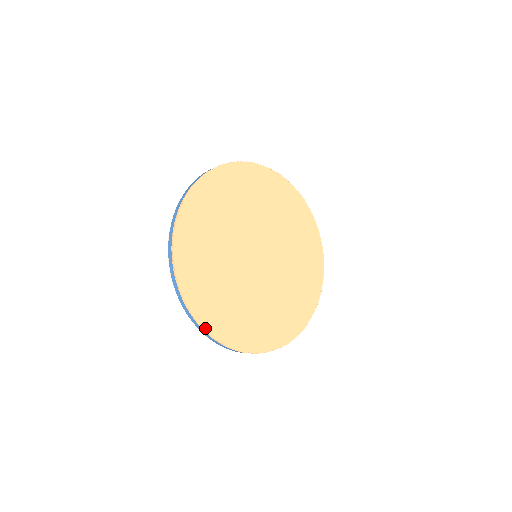
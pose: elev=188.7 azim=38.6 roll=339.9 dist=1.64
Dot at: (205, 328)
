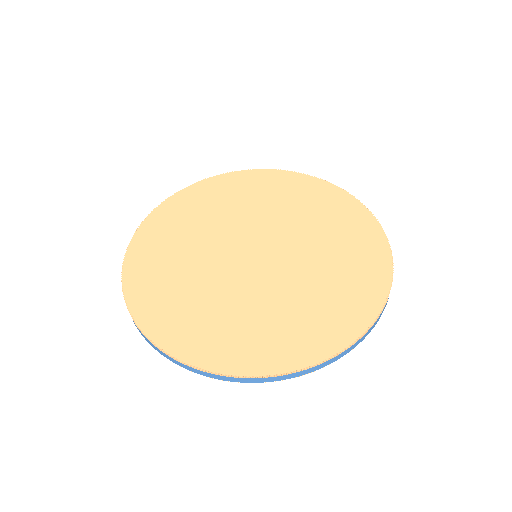
Dot at: (190, 362)
